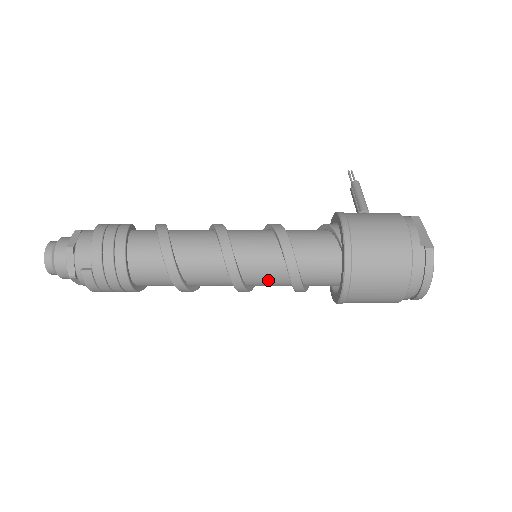
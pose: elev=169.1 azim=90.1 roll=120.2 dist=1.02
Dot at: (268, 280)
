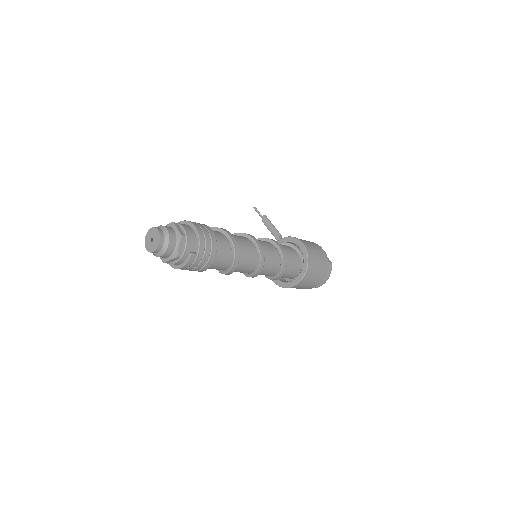
Dot at: (269, 271)
